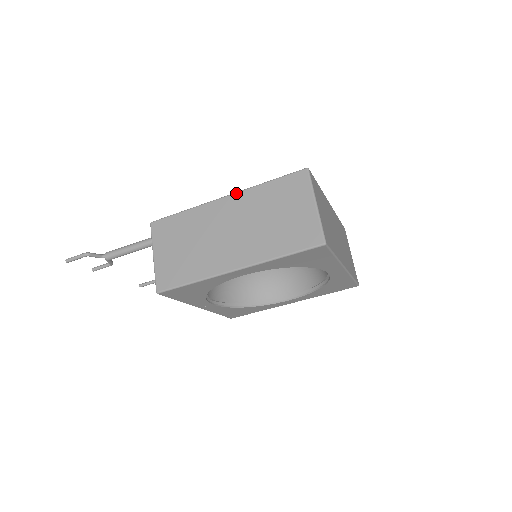
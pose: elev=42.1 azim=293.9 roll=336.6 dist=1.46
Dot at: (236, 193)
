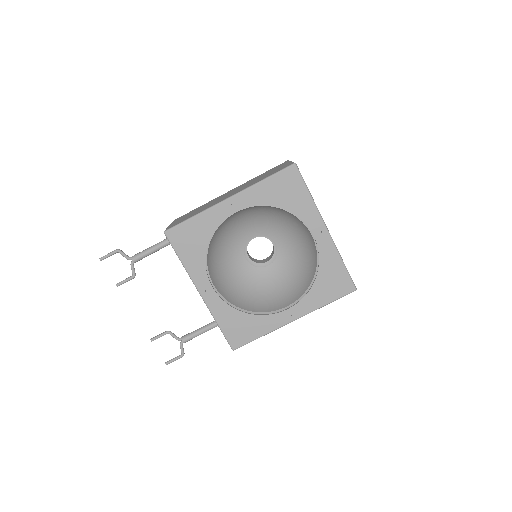
Dot at: occluded
